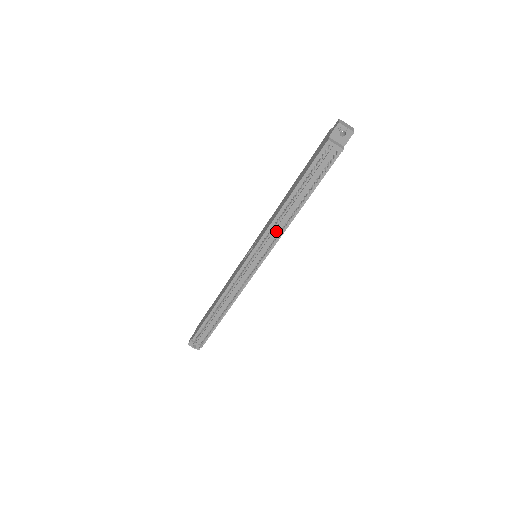
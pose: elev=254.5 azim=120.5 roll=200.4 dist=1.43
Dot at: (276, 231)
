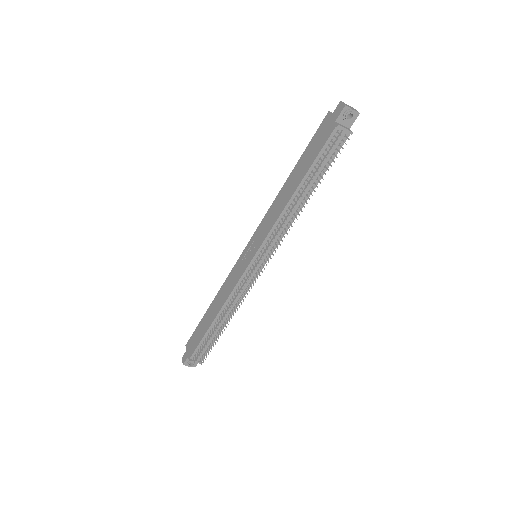
Dot at: (283, 227)
